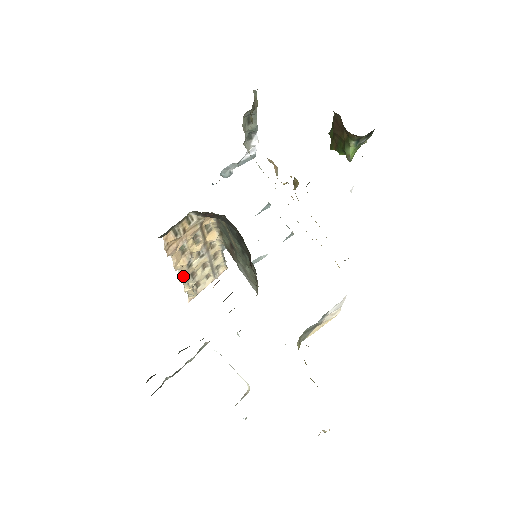
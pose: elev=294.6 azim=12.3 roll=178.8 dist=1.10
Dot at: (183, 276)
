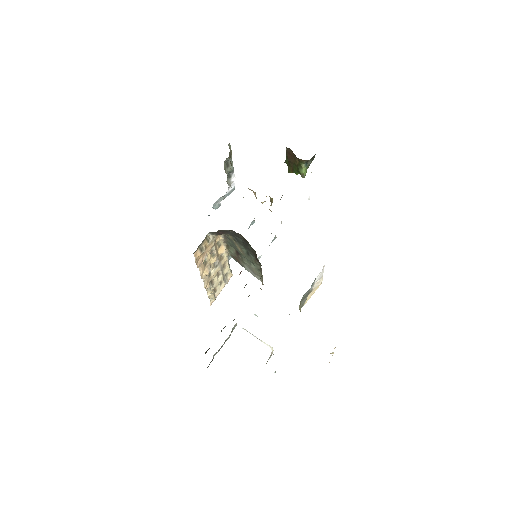
Dot at: (206, 283)
